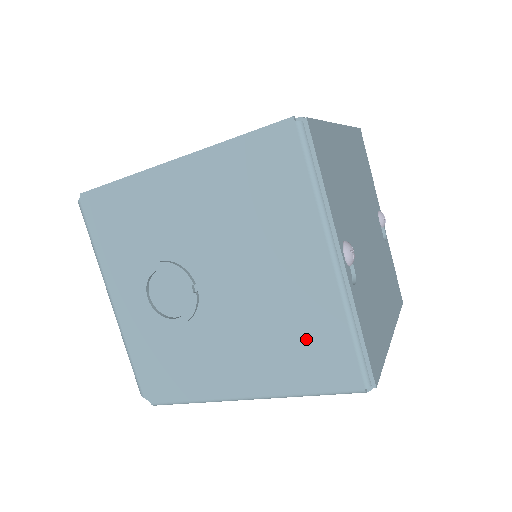
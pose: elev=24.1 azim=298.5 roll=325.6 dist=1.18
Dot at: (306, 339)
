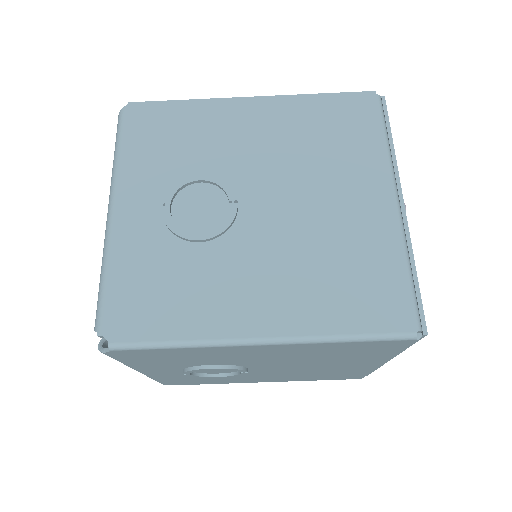
Dot at: (356, 271)
